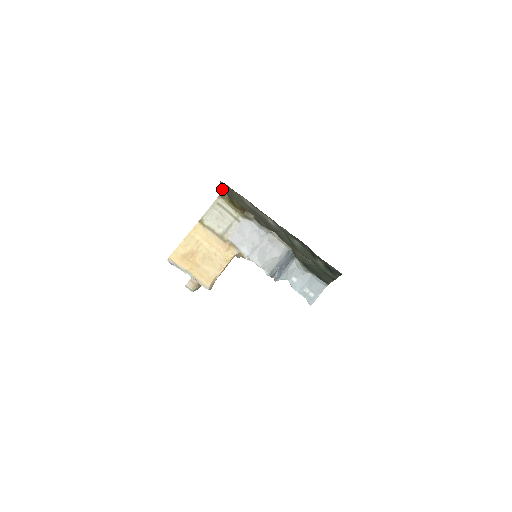
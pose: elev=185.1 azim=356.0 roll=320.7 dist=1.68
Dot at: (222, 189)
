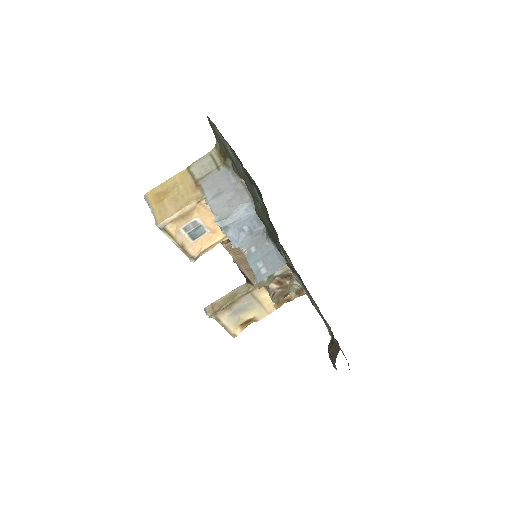
Dot at: (215, 136)
